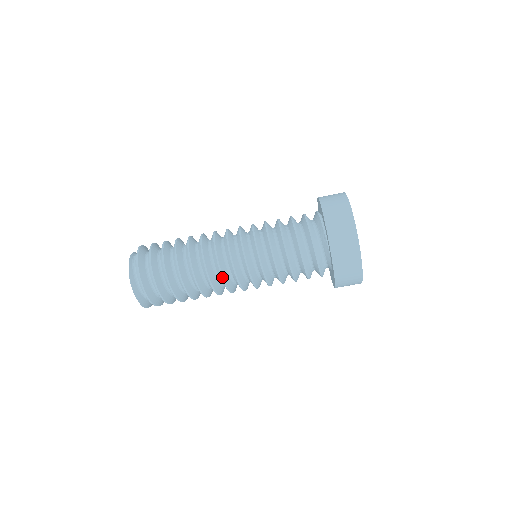
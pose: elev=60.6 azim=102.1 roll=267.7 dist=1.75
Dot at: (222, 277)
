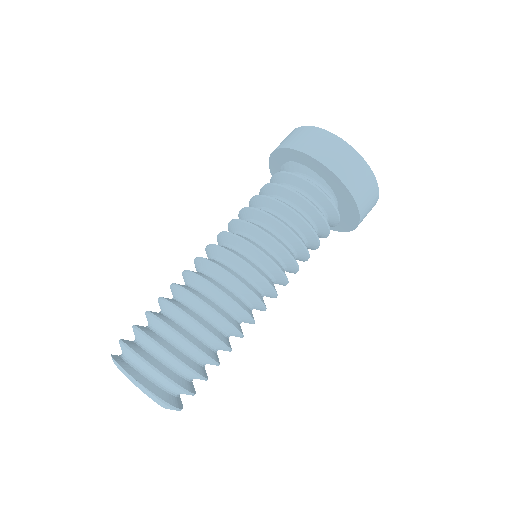
Dot at: (202, 259)
